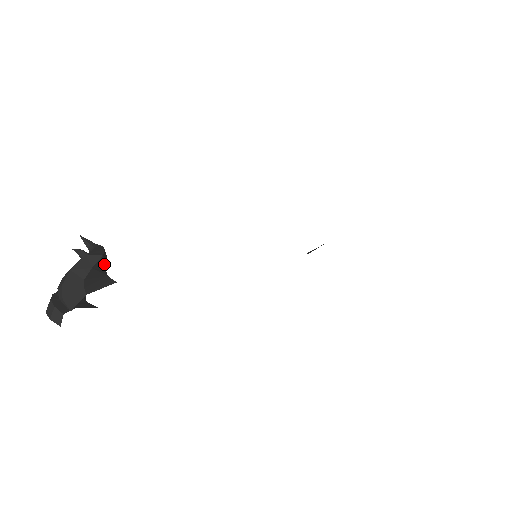
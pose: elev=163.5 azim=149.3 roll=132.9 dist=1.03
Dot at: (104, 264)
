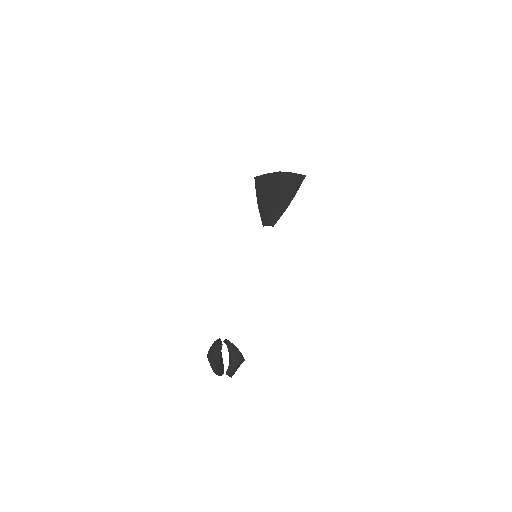
Dot at: (241, 357)
